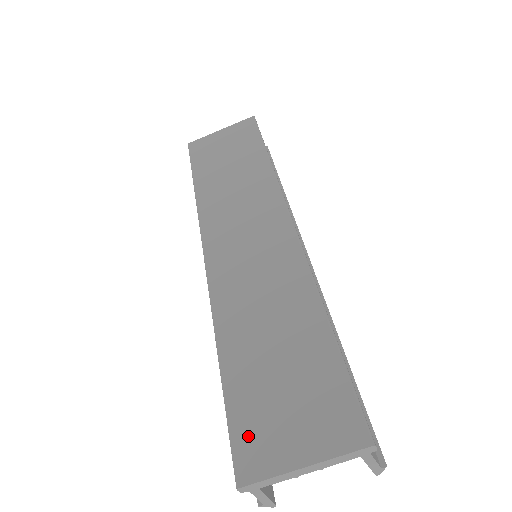
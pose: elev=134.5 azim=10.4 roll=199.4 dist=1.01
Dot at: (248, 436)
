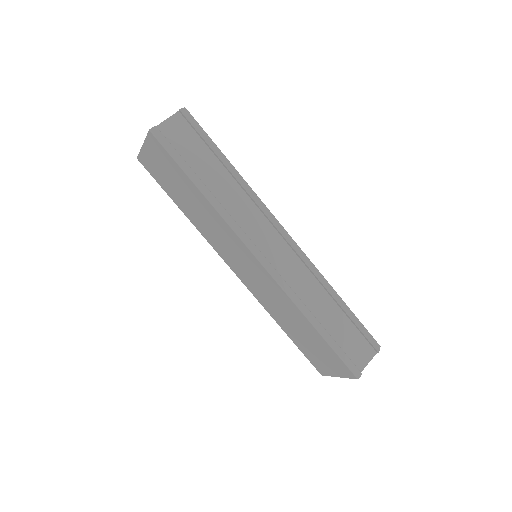
Dot at: (313, 361)
